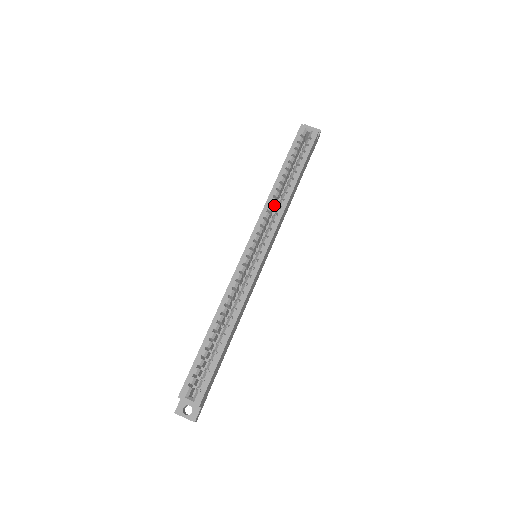
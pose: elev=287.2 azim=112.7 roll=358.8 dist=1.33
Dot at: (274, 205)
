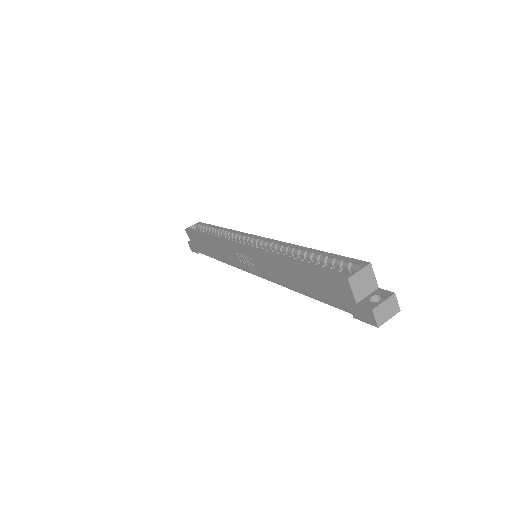
Dot at: occluded
